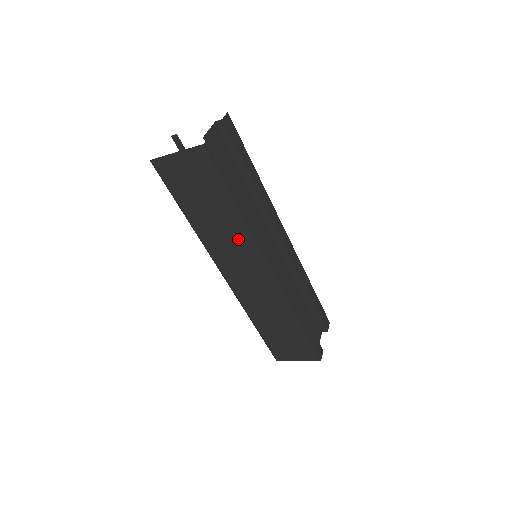
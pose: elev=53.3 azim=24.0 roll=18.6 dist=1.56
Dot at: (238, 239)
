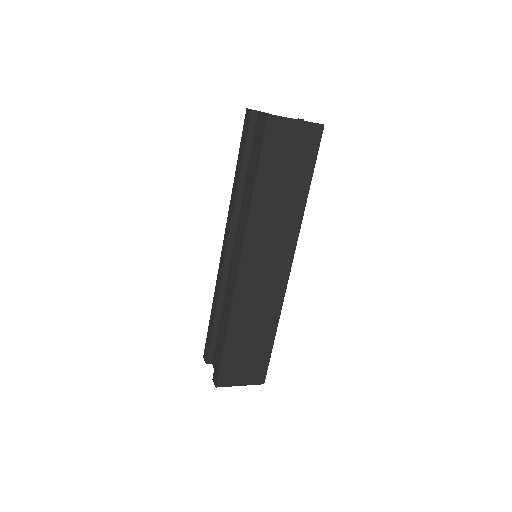
Dot at: (286, 224)
